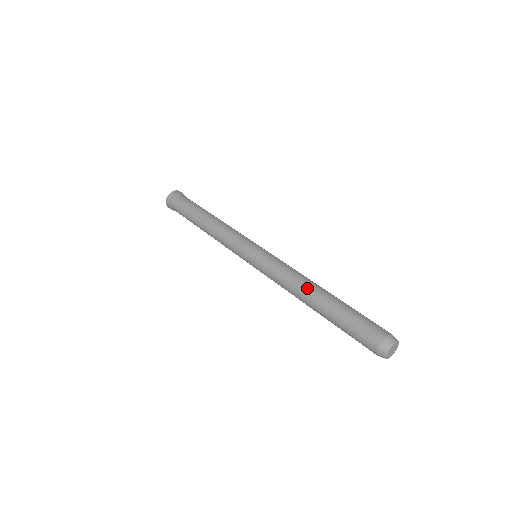
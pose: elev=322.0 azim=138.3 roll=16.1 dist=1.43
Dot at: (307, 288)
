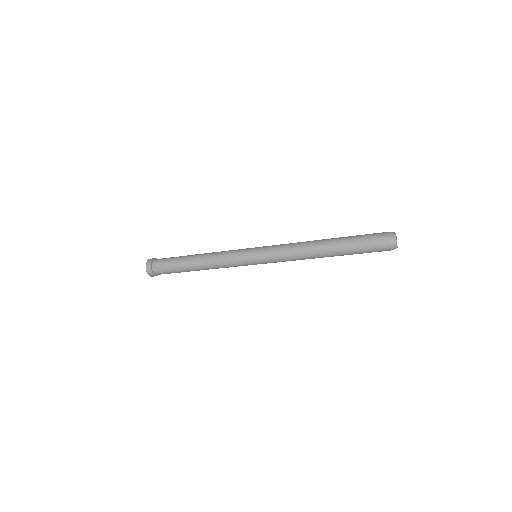
Dot at: (315, 240)
